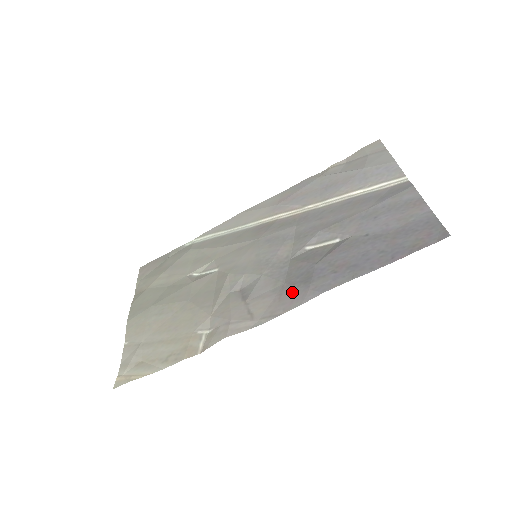
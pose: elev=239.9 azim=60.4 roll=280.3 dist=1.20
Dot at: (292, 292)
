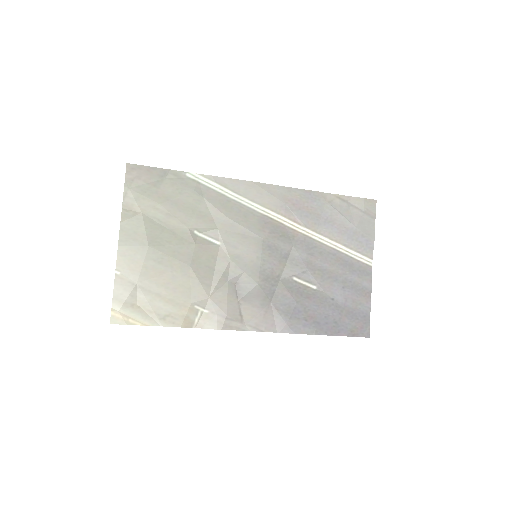
Dot at: (275, 316)
